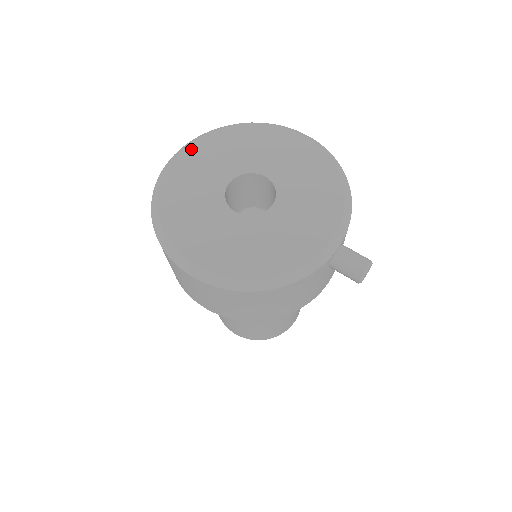
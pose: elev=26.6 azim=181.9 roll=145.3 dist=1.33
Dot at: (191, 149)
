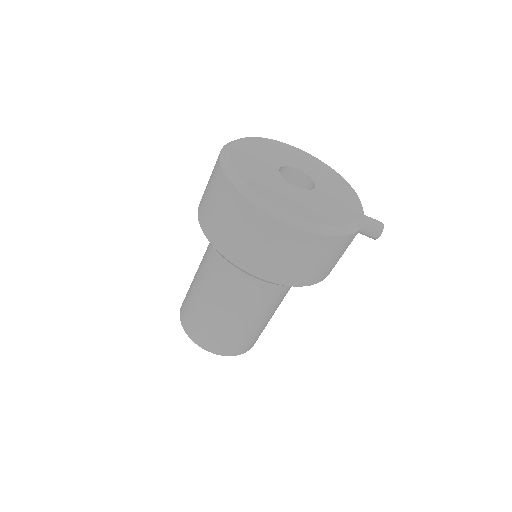
Dot at: (236, 147)
